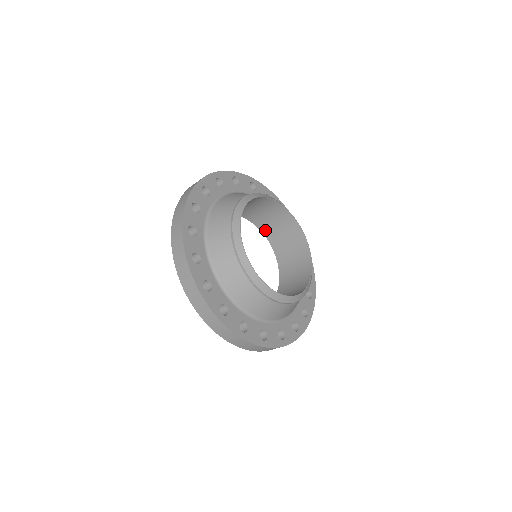
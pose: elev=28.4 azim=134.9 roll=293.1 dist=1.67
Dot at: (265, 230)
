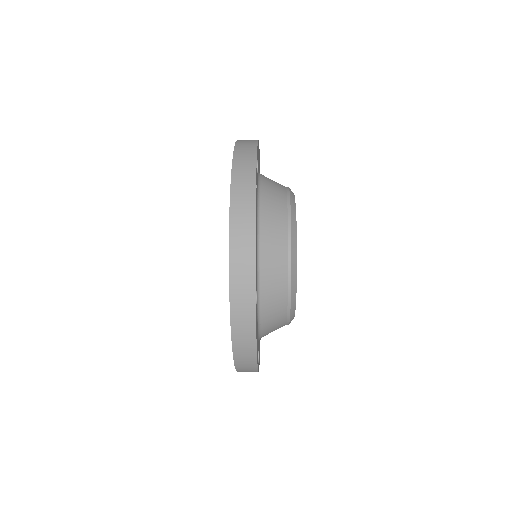
Dot at: occluded
